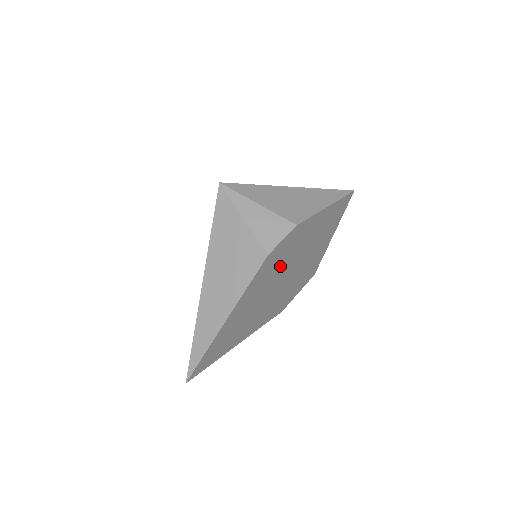
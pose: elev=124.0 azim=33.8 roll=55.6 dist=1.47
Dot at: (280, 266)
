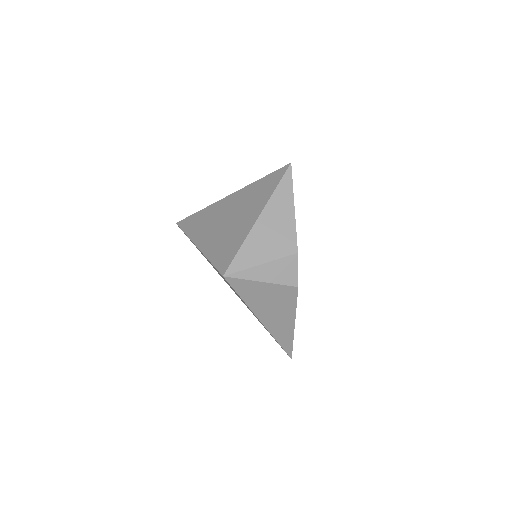
Dot at: occluded
